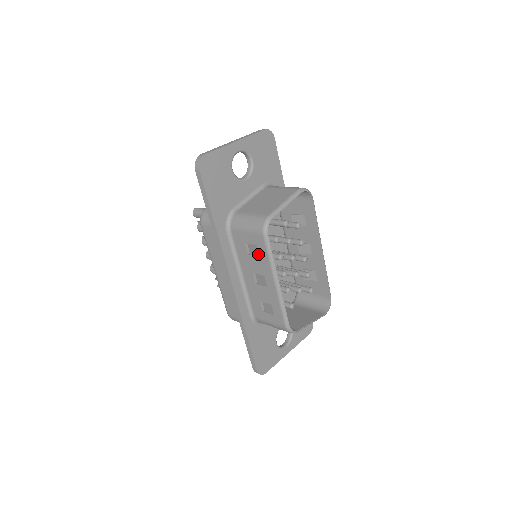
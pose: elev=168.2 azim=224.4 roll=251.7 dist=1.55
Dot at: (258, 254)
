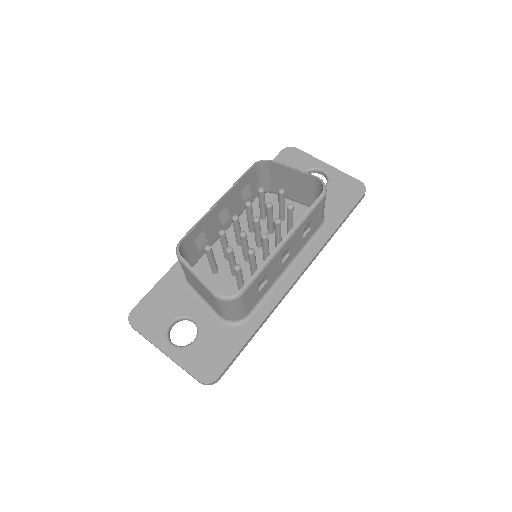
Dot at: (240, 189)
